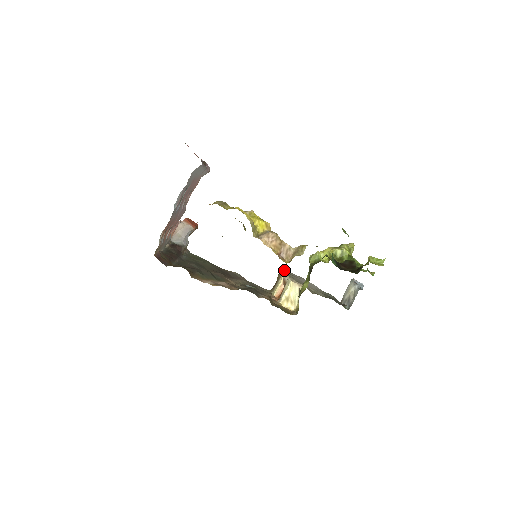
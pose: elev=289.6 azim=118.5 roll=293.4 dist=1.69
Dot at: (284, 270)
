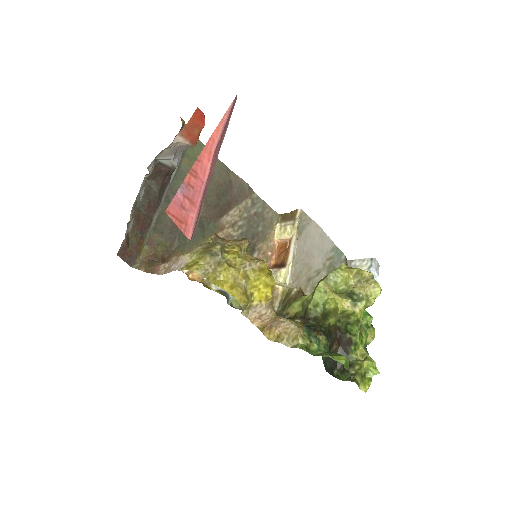
Dot at: (300, 221)
